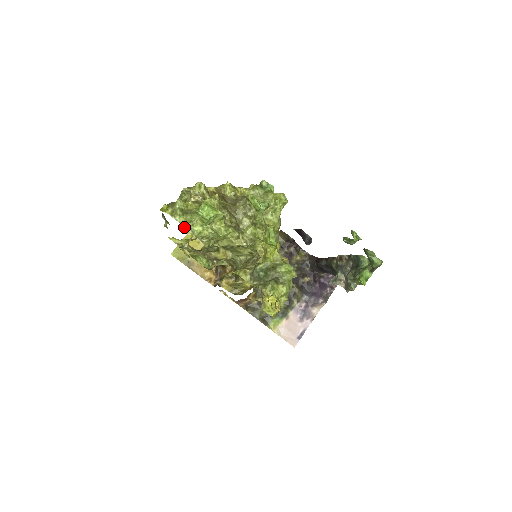
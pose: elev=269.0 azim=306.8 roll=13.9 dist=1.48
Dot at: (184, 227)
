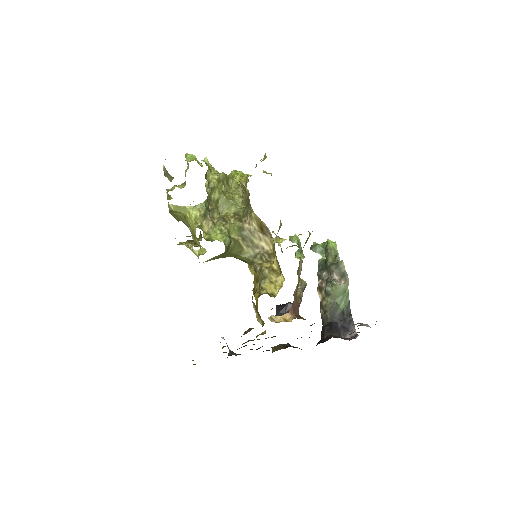
Dot at: occluded
